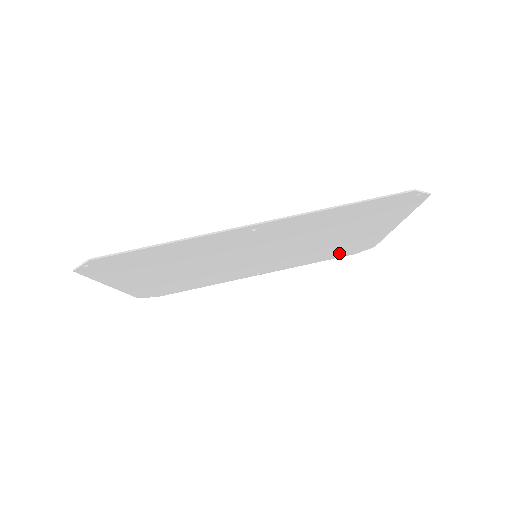
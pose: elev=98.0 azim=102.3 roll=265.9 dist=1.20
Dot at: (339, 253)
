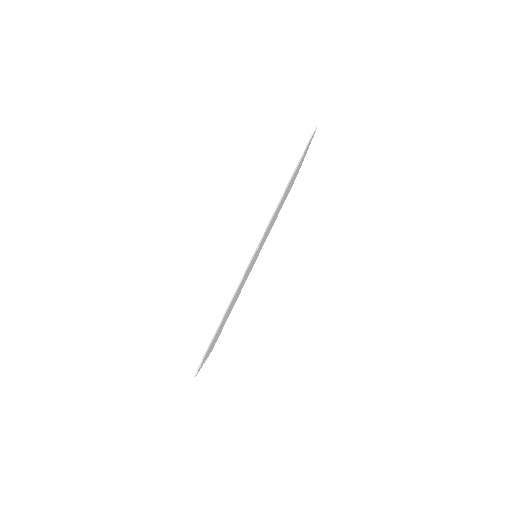
Dot at: (285, 199)
